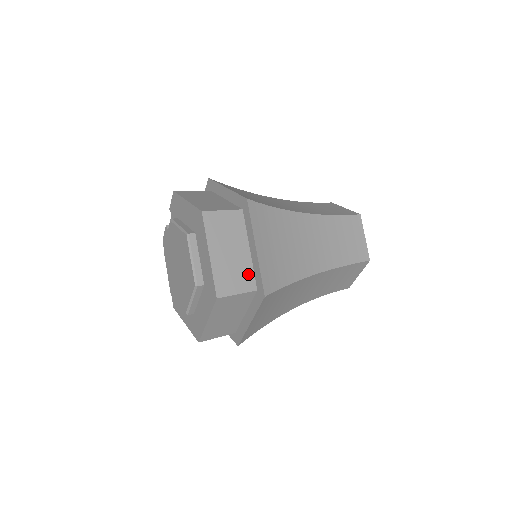
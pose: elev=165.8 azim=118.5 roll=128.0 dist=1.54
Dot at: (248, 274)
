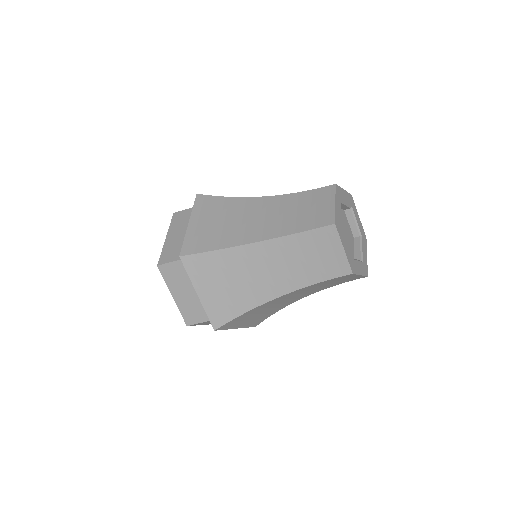
Dot at: occluded
